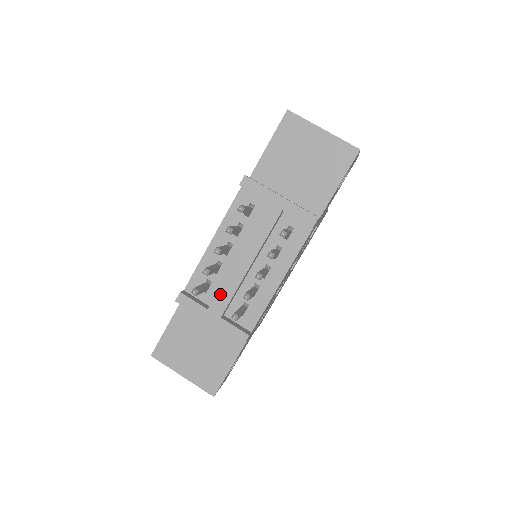
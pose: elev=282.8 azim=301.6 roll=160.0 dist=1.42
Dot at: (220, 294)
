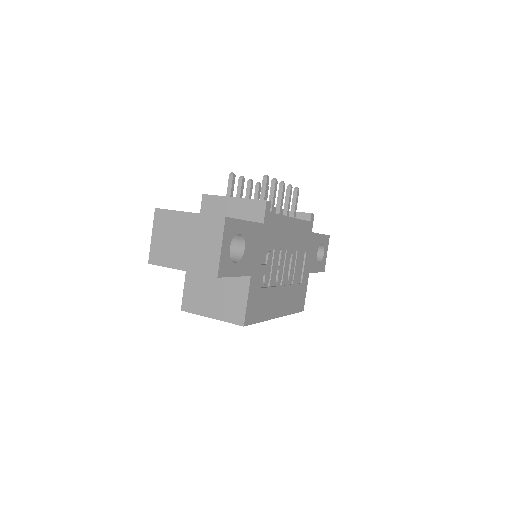
Dot at: occluded
